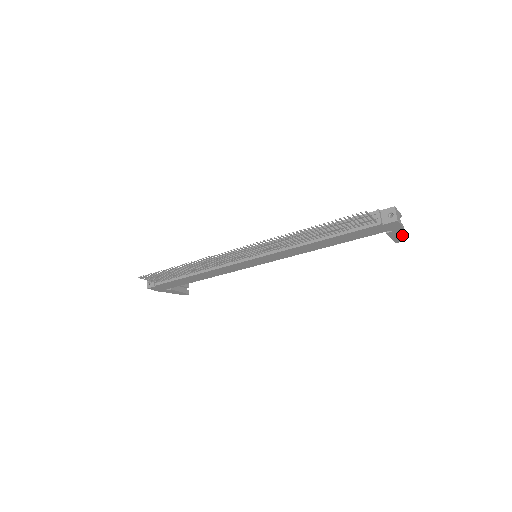
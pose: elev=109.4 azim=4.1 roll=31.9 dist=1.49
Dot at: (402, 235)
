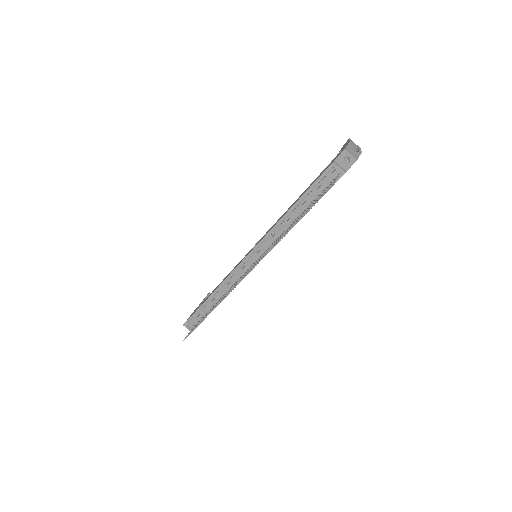
Dot at: occluded
